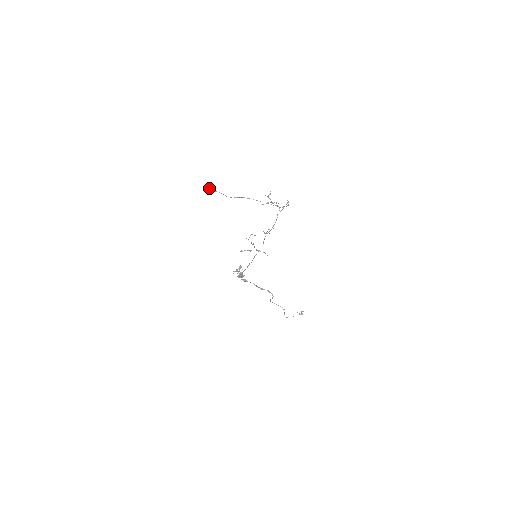
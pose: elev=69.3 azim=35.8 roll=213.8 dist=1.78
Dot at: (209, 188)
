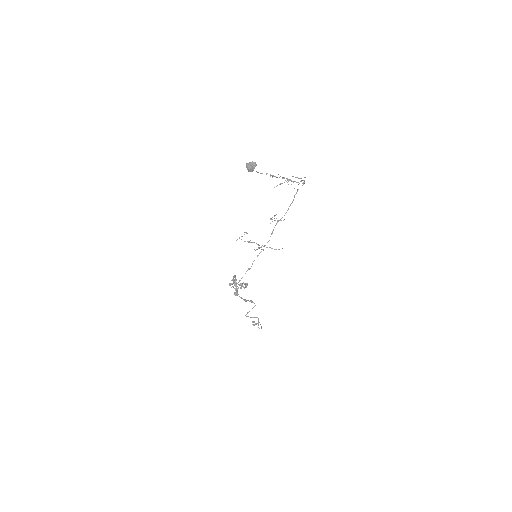
Dot at: (251, 166)
